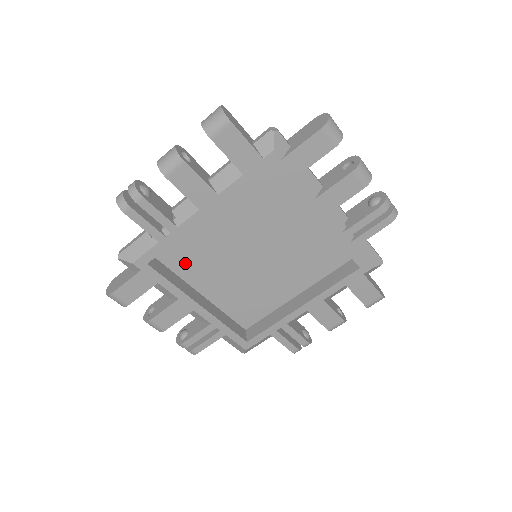
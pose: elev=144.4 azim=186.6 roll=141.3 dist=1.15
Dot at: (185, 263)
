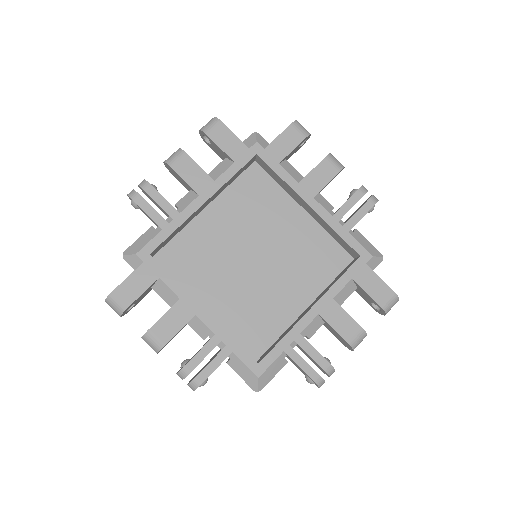
Dot at: (187, 269)
